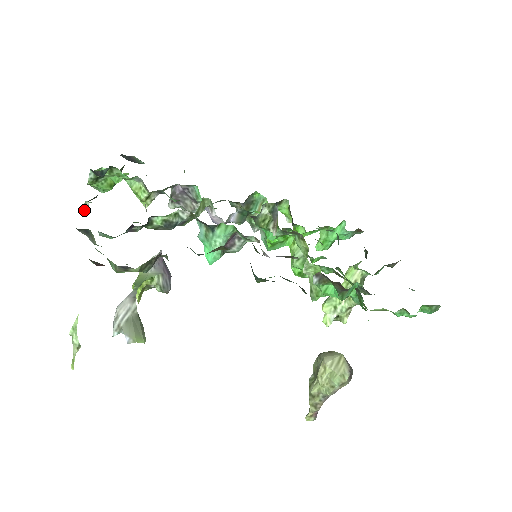
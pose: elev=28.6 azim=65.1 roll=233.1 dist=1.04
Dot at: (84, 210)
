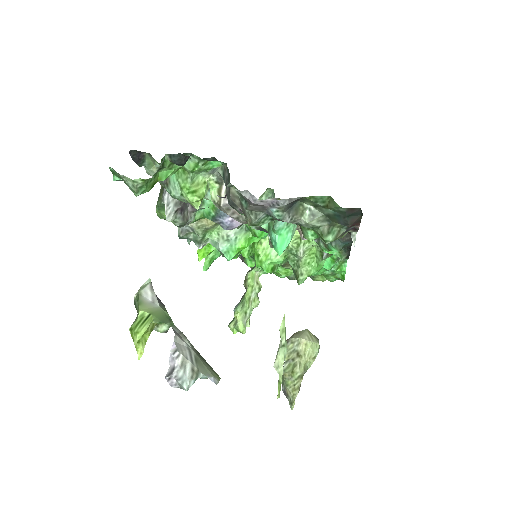
Dot at: (226, 195)
